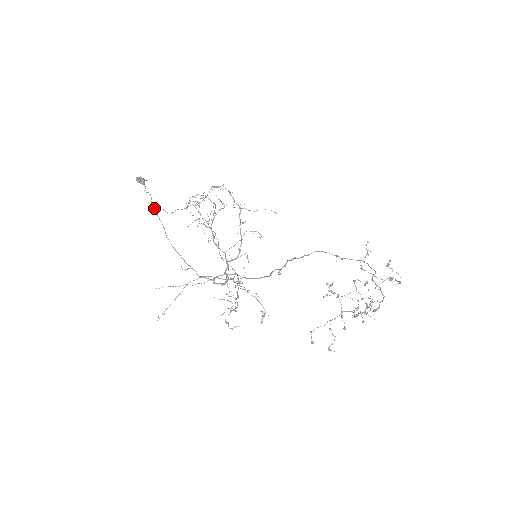
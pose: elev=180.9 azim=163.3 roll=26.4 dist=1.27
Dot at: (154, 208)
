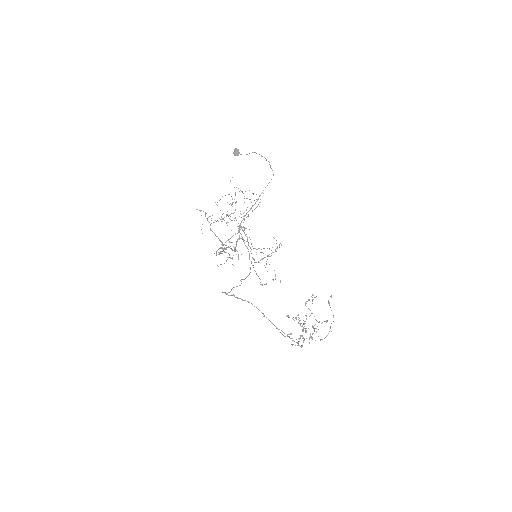
Dot at: occluded
